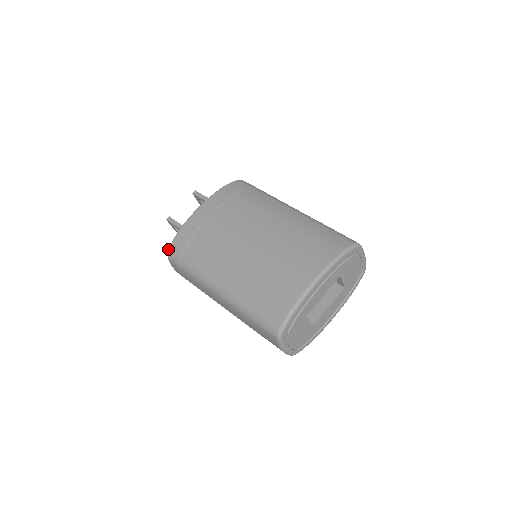
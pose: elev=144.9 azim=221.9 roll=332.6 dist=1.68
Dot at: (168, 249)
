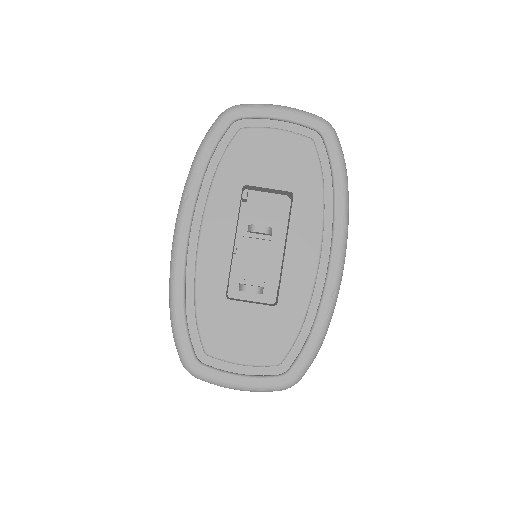
Dot at: occluded
